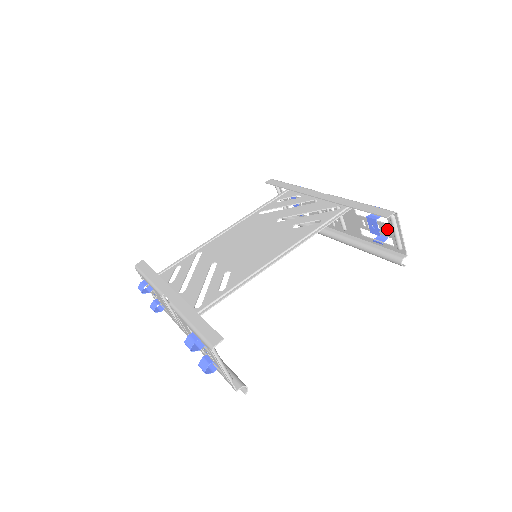
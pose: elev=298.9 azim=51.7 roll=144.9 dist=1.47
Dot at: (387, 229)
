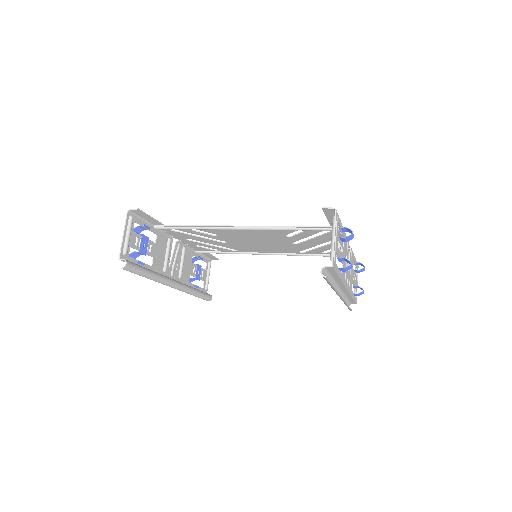
Dot at: occluded
